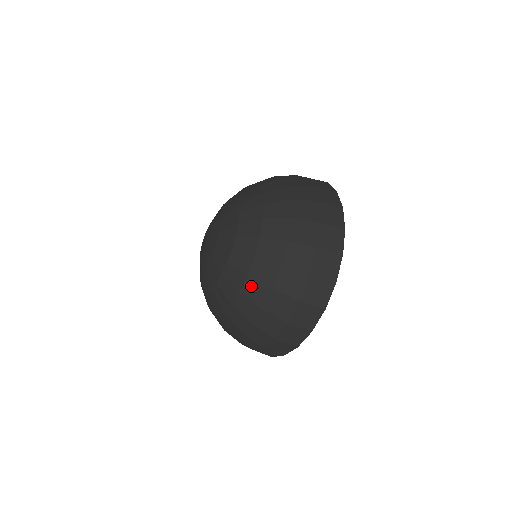
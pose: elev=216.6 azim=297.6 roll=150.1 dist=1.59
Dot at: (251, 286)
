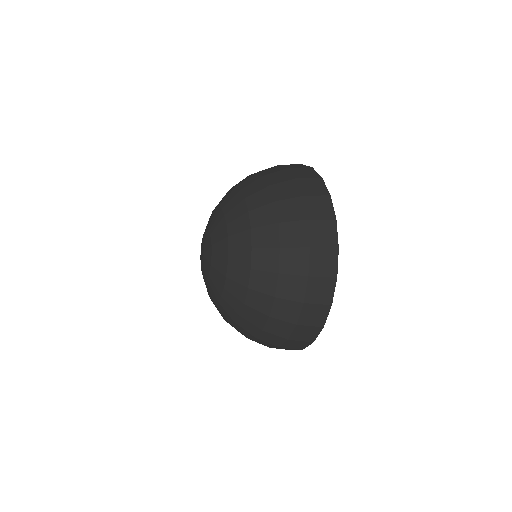
Dot at: (238, 327)
